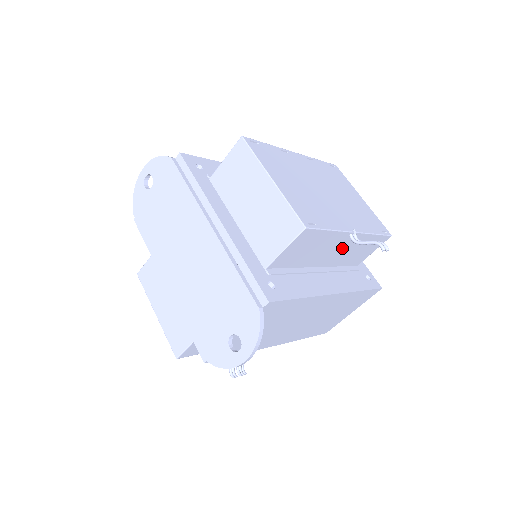
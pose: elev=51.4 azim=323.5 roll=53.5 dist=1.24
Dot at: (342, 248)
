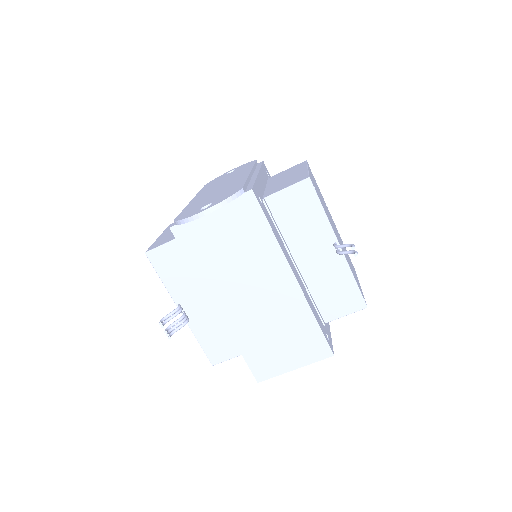
Dot at: (323, 259)
